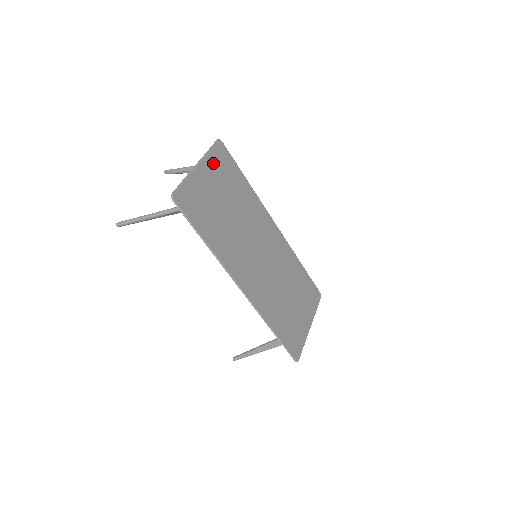
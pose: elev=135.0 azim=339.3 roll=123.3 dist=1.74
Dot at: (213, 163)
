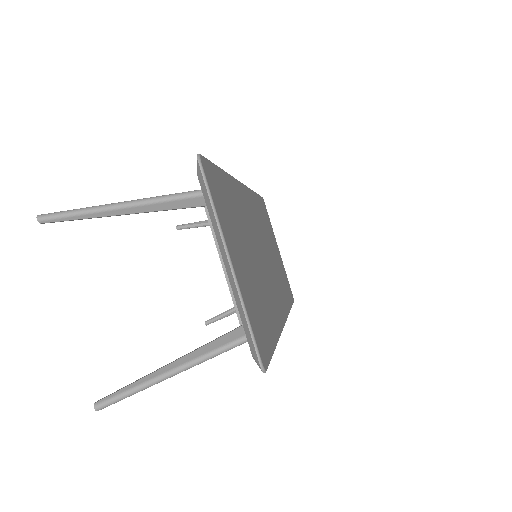
Dot at: (223, 220)
